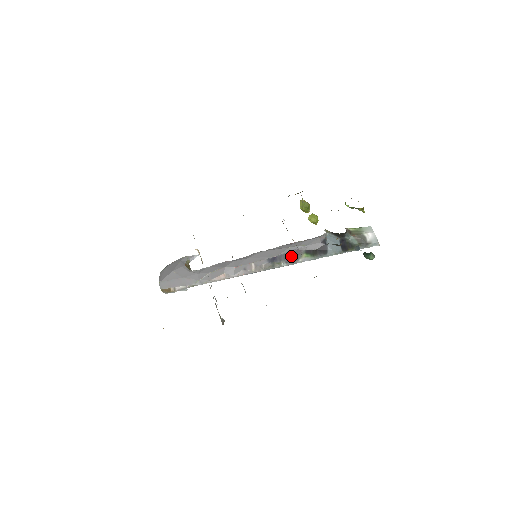
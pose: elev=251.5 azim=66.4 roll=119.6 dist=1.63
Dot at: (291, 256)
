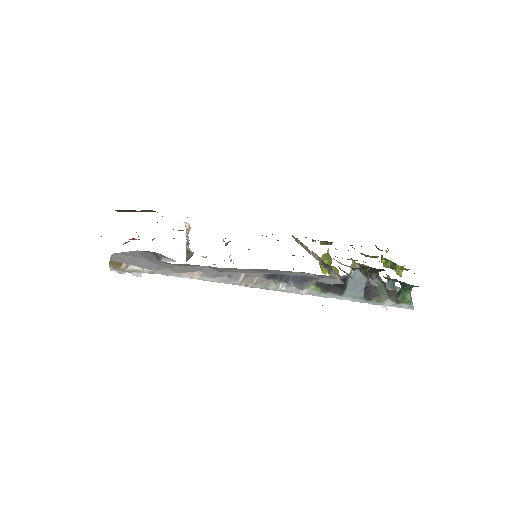
Dot at: (296, 280)
